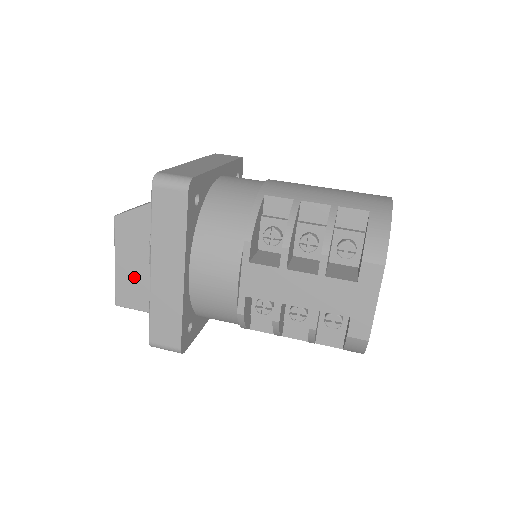
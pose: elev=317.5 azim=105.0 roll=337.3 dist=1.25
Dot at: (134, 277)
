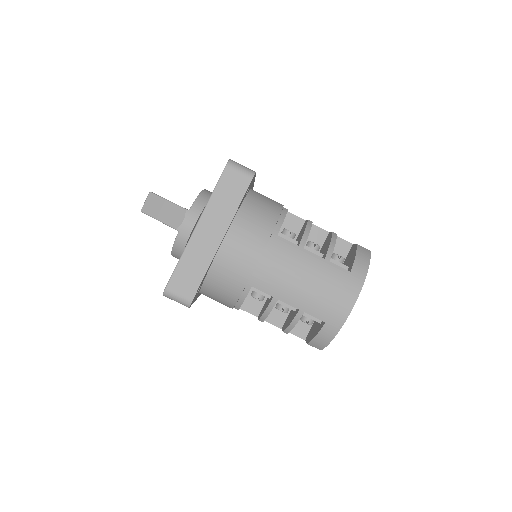
Dot at: occluded
